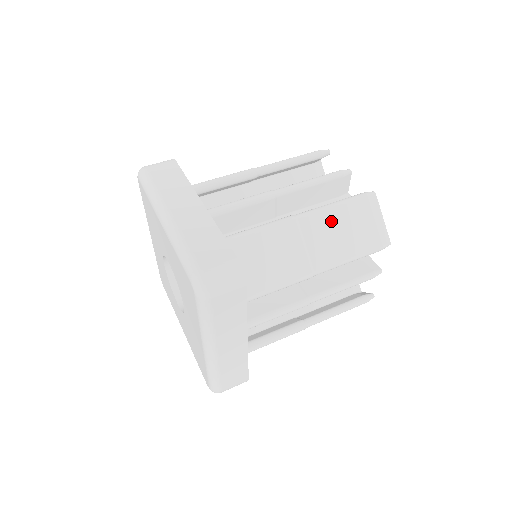
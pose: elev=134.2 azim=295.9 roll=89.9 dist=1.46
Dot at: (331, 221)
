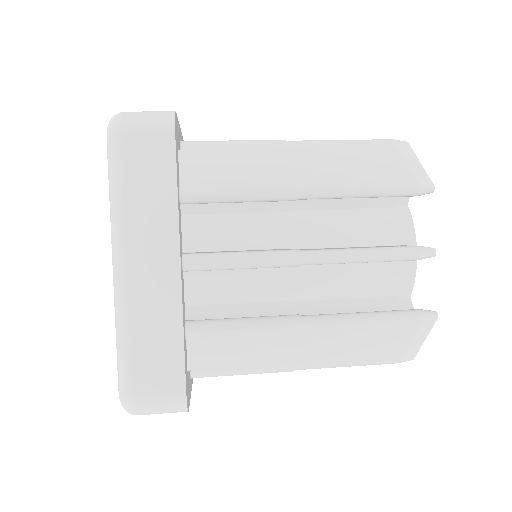
Dot at: (335, 150)
